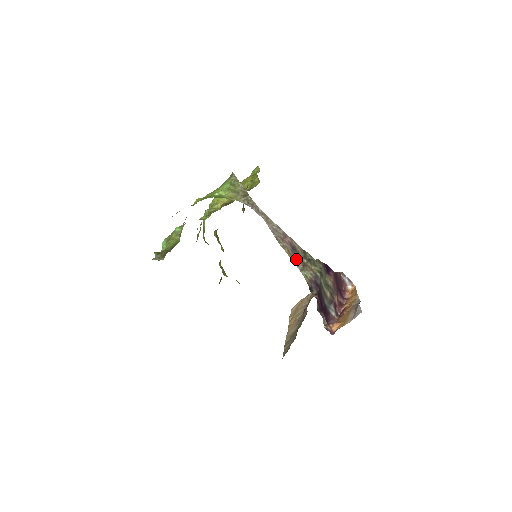
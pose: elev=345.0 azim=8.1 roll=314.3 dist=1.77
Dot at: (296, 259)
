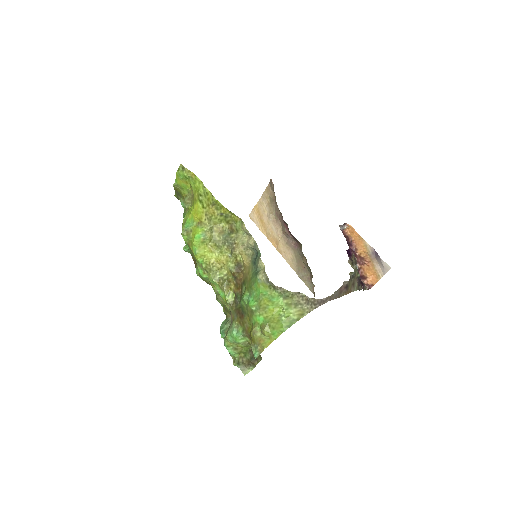
Dot at: (350, 289)
